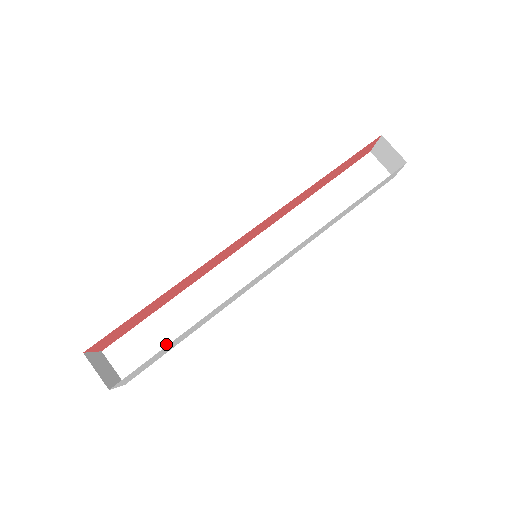
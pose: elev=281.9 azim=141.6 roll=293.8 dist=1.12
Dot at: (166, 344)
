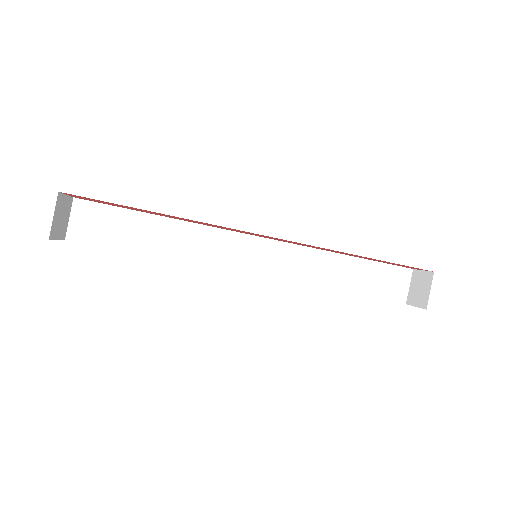
Dot at: (125, 244)
